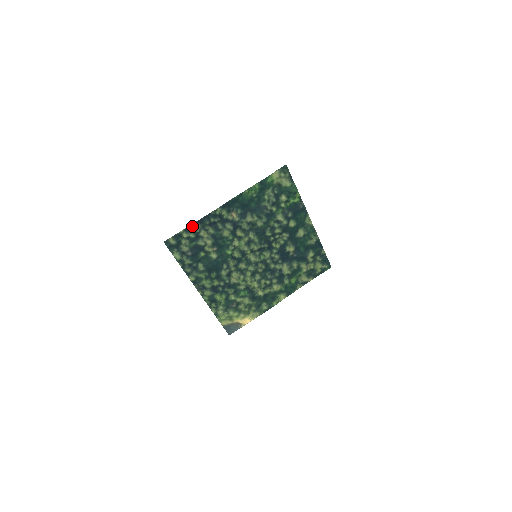
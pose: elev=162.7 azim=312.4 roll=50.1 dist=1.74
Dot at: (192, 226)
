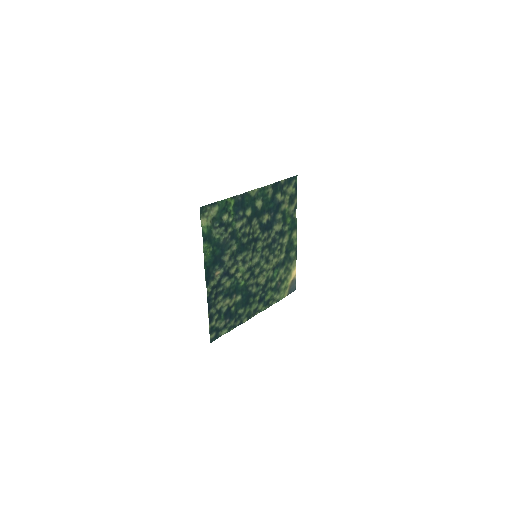
Dot at: (209, 316)
